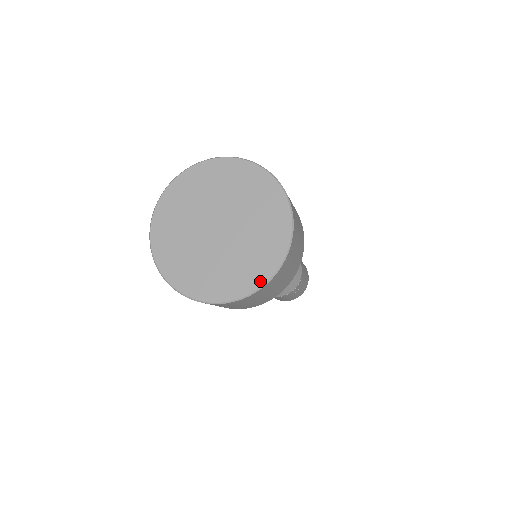
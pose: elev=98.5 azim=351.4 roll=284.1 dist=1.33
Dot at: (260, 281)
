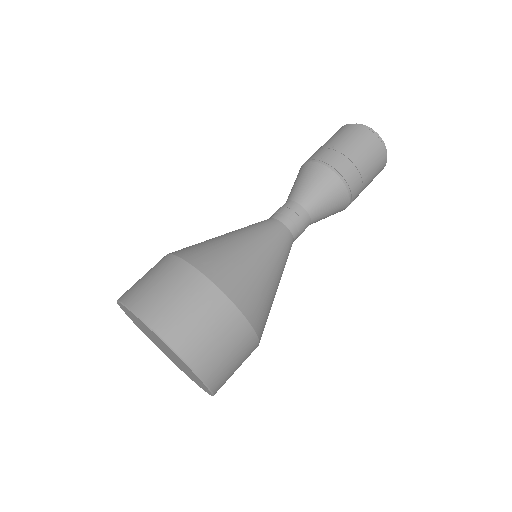
Dot at: (201, 382)
